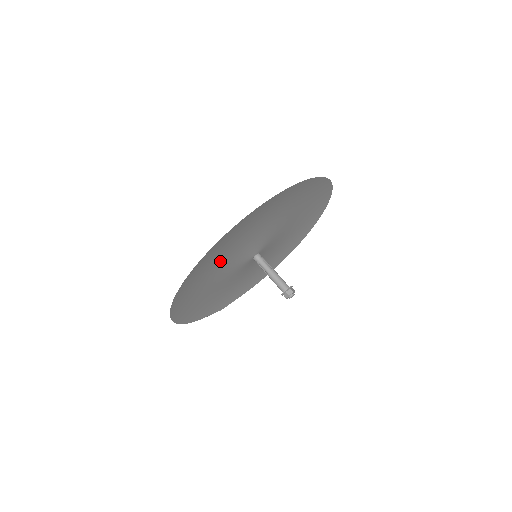
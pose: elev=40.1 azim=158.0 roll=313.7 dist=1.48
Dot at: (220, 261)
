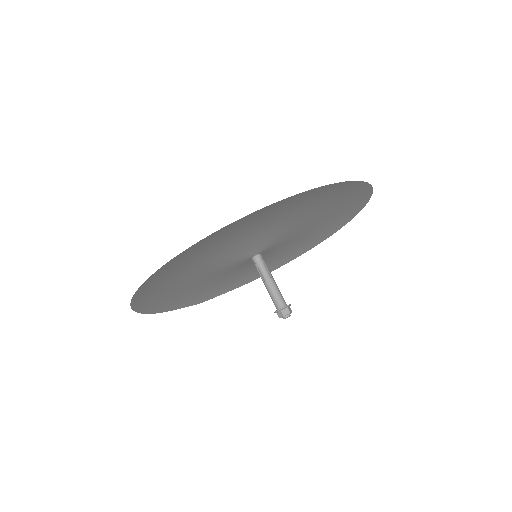
Dot at: (209, 255)
